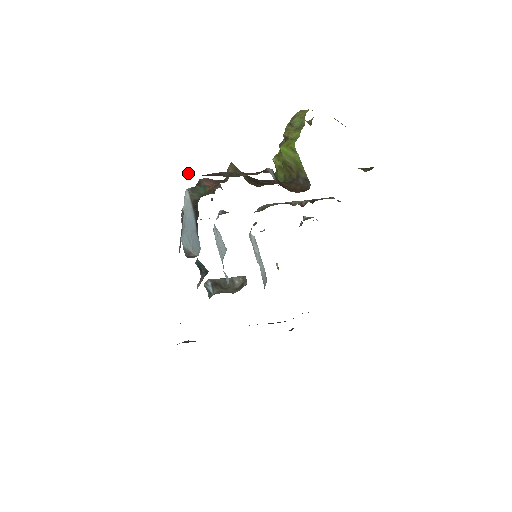
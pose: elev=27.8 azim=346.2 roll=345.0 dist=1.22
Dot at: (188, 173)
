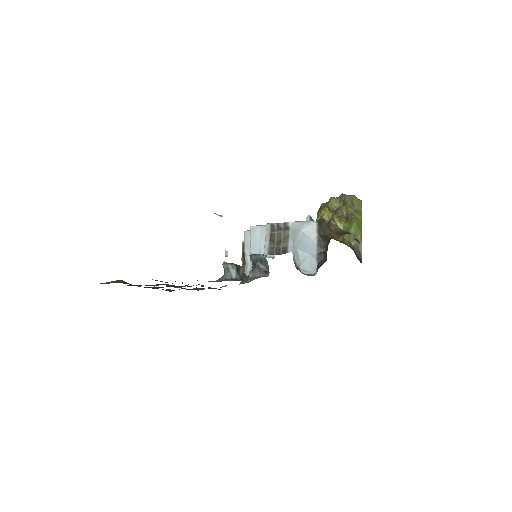
Dot at: occluded
